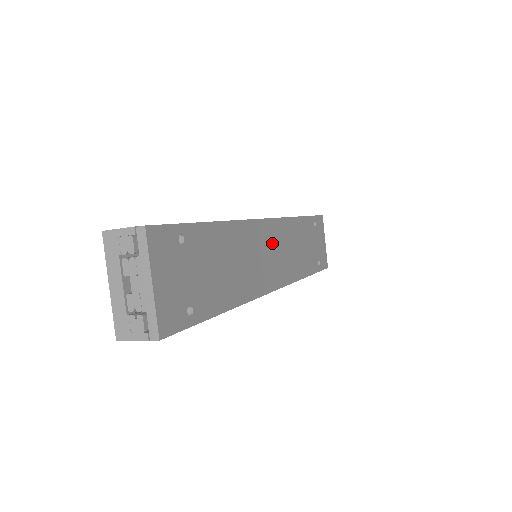
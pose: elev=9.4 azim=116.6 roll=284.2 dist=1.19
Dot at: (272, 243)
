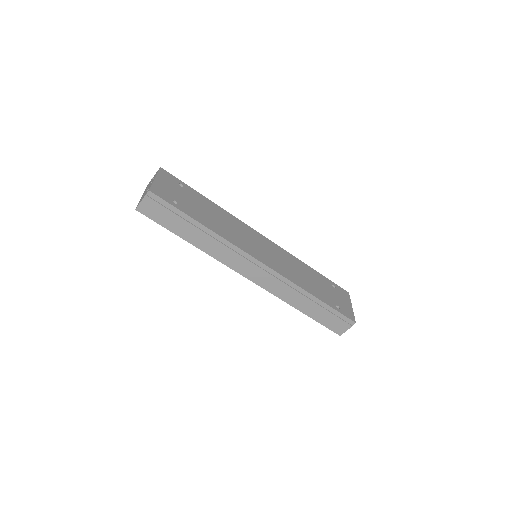
Dot at: (266, 247)
